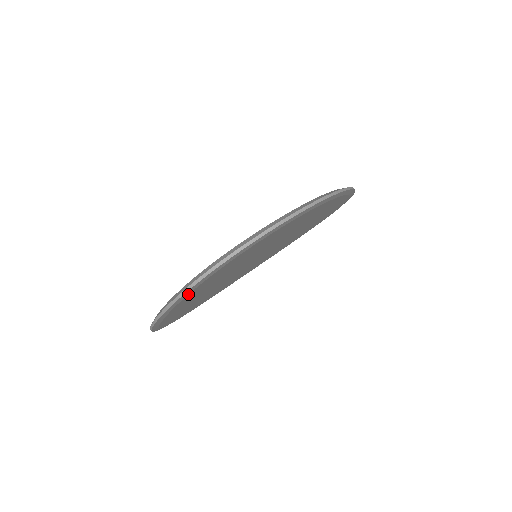
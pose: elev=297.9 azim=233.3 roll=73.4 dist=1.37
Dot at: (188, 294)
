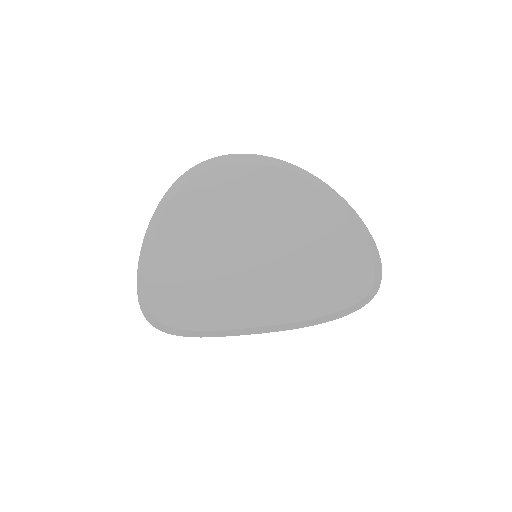
Dot at: (173, 197)
